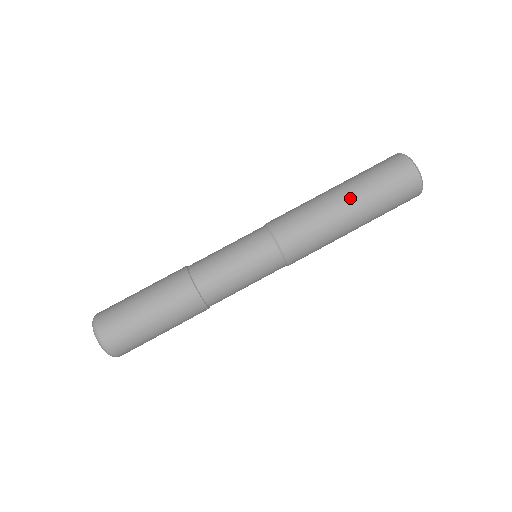
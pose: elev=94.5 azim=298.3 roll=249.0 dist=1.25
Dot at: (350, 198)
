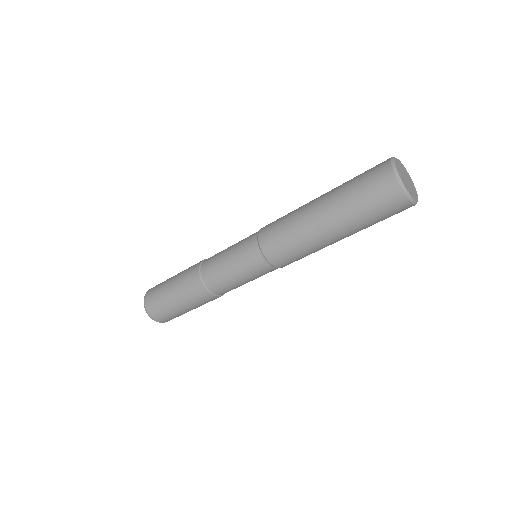
Dot at: (345, 237)
